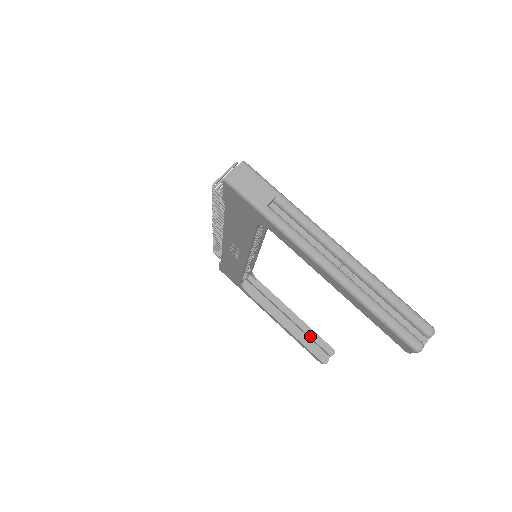
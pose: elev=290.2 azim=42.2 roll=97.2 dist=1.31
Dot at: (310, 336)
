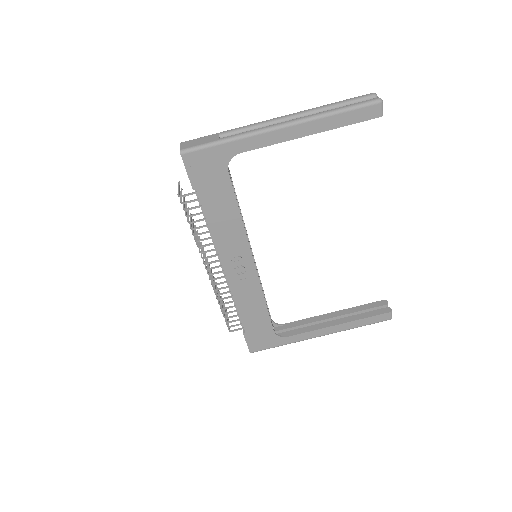
Dot at: (359, 311)
